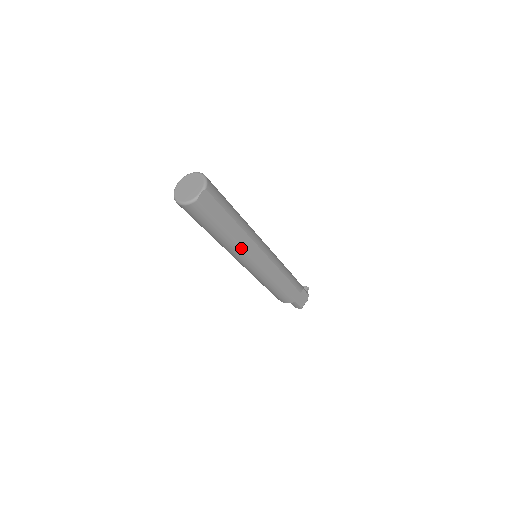
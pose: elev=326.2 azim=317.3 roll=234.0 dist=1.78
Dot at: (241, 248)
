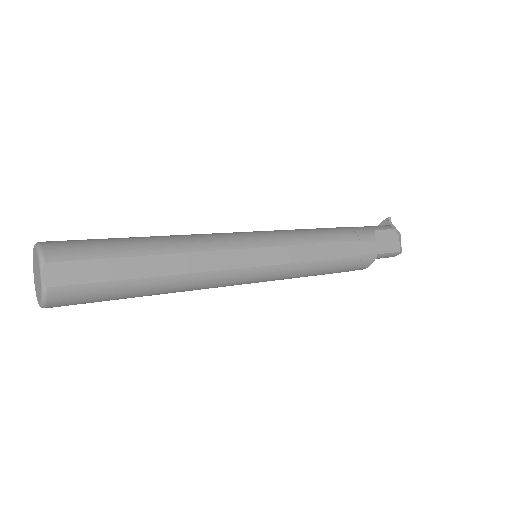
Dot at: (204, 275)
